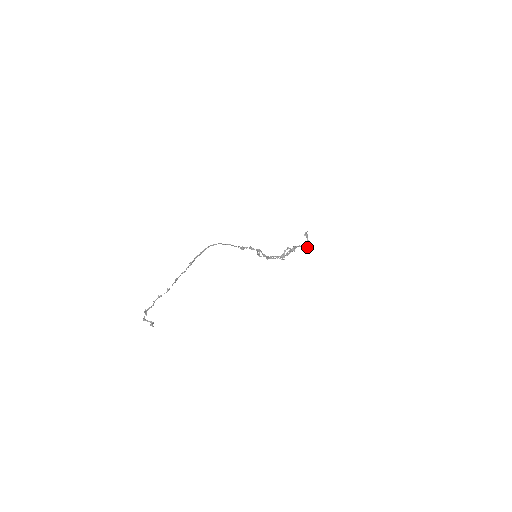
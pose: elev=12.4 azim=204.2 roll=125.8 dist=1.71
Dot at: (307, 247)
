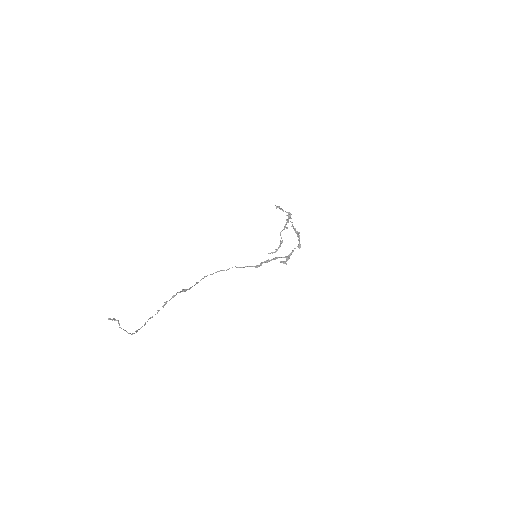
Dot at: (289, 215)
